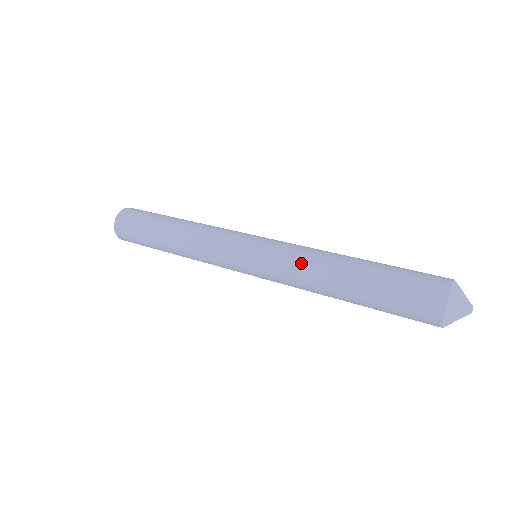
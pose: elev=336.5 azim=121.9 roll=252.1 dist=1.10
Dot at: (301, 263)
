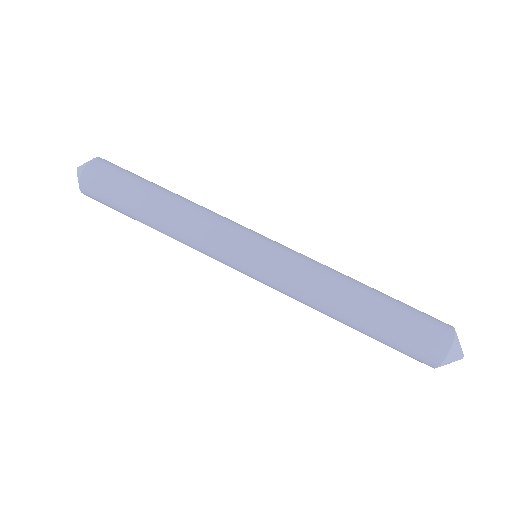
Dot at: occluded
